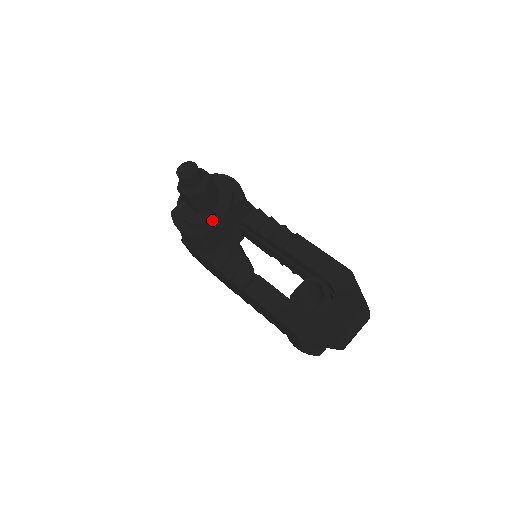
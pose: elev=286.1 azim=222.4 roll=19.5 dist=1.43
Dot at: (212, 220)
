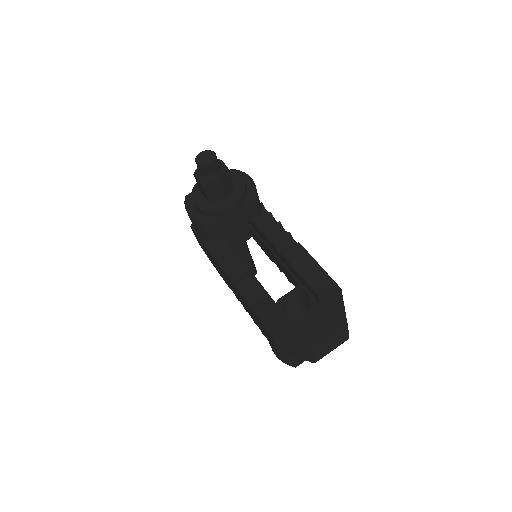
Dot at: (220, 211)
